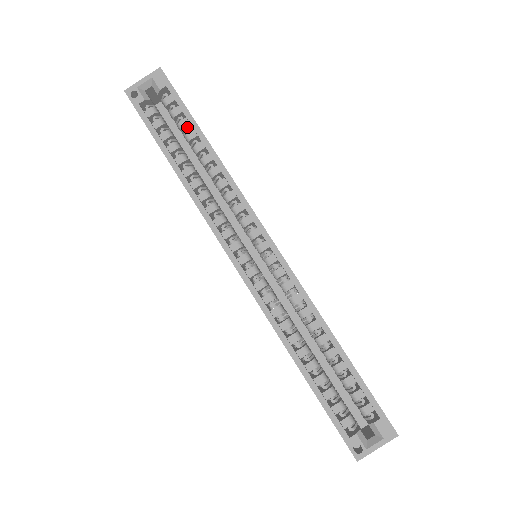
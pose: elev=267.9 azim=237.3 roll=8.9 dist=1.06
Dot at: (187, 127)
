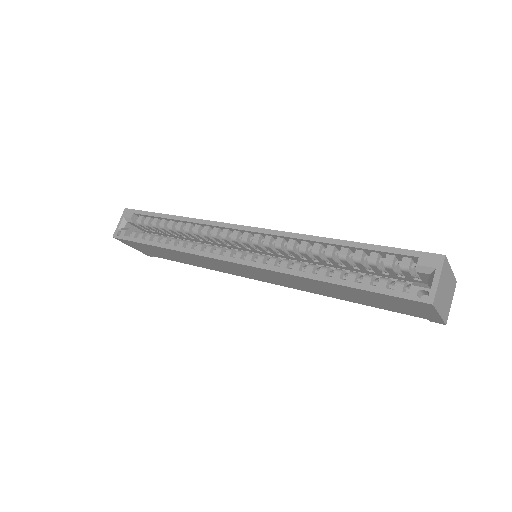
Dot at: (159, 223)
